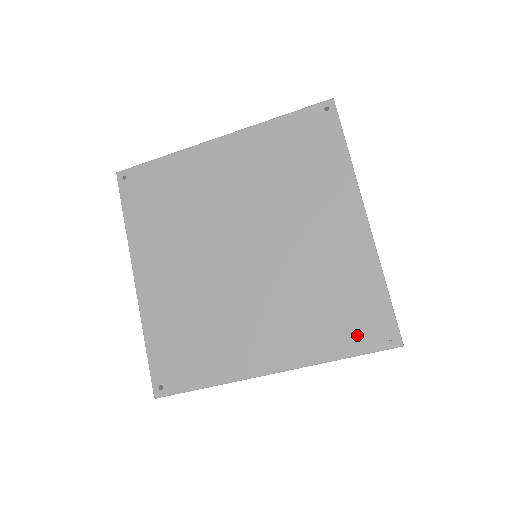
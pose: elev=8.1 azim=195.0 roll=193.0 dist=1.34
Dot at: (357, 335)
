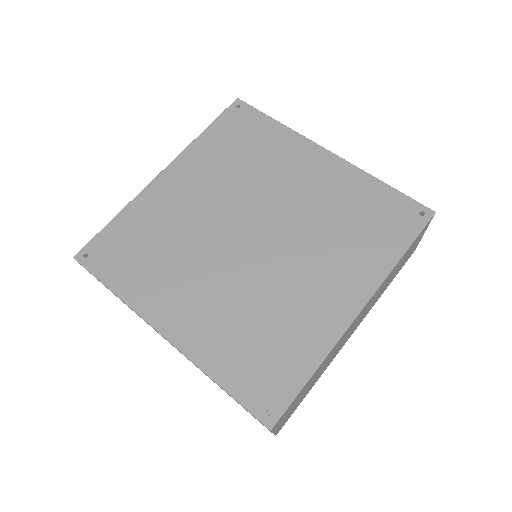
Dot at: (398, 229)
